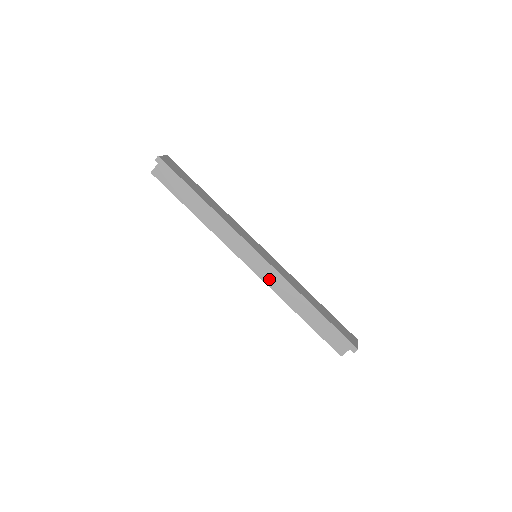
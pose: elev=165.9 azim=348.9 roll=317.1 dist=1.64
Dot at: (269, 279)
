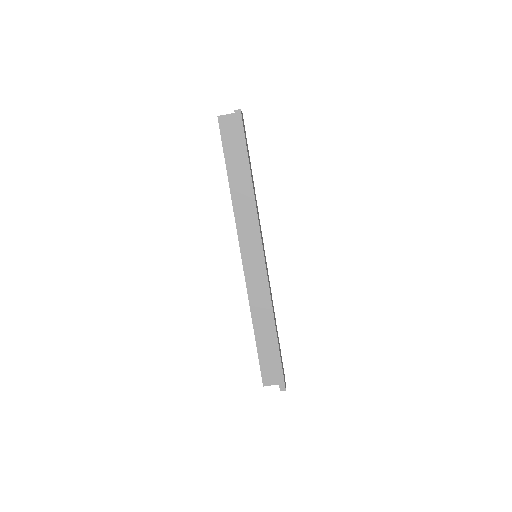
Dot at: (252, 283)
